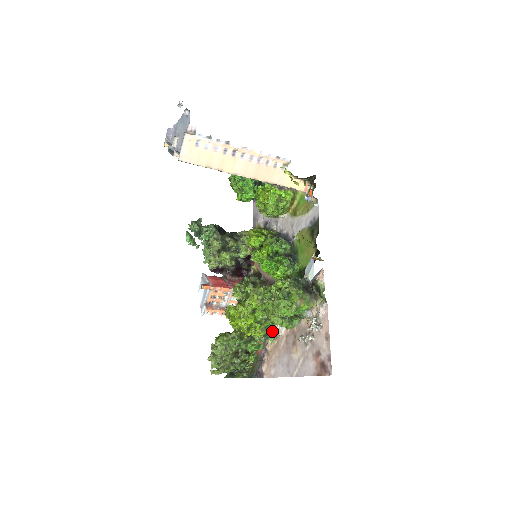
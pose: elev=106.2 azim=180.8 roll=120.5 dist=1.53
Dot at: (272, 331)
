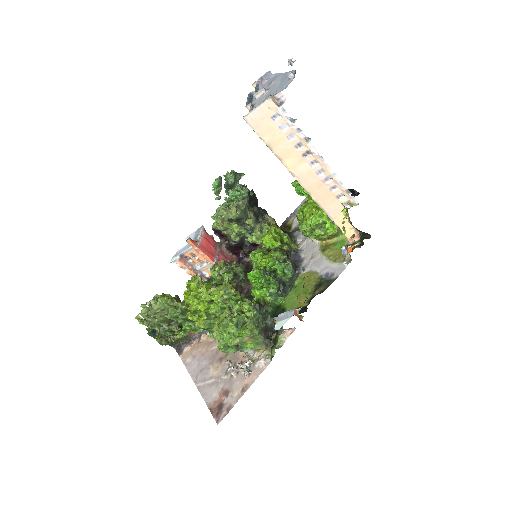
Dot at: occluded
